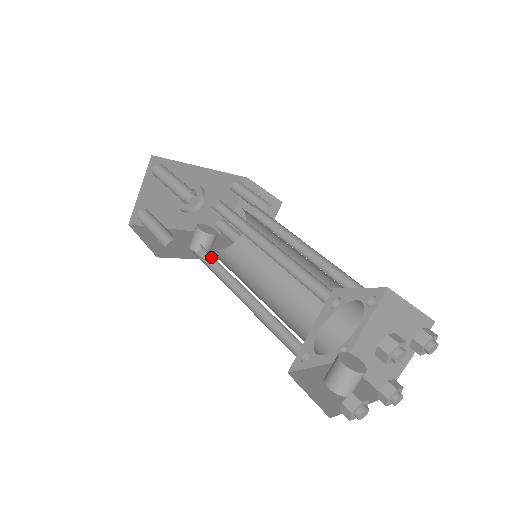
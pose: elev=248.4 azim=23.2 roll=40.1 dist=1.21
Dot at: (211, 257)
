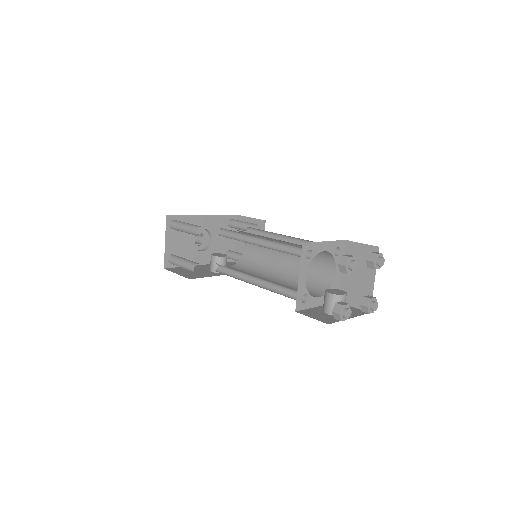
Dot at: (226, 269)
